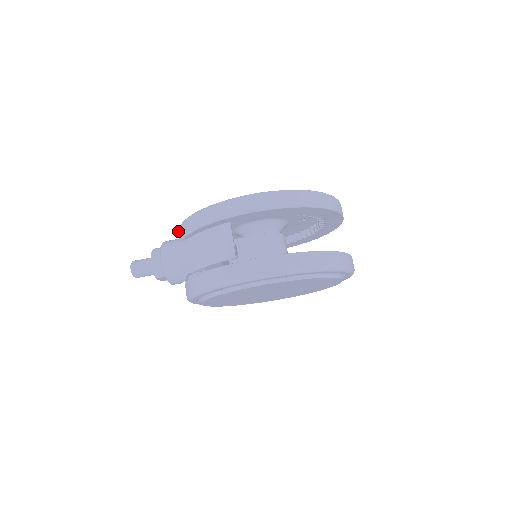
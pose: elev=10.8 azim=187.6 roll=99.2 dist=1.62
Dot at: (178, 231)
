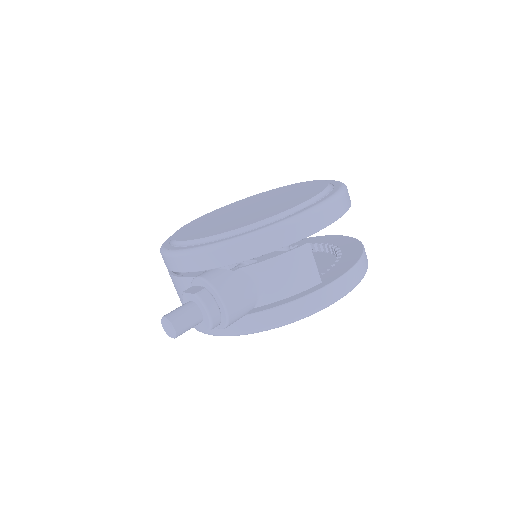
Dot at: (195, 255)
